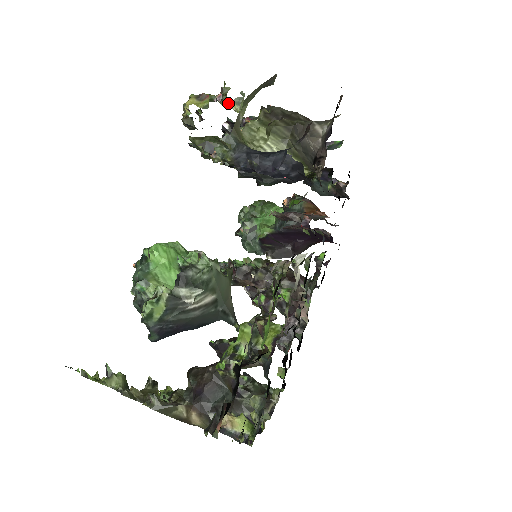
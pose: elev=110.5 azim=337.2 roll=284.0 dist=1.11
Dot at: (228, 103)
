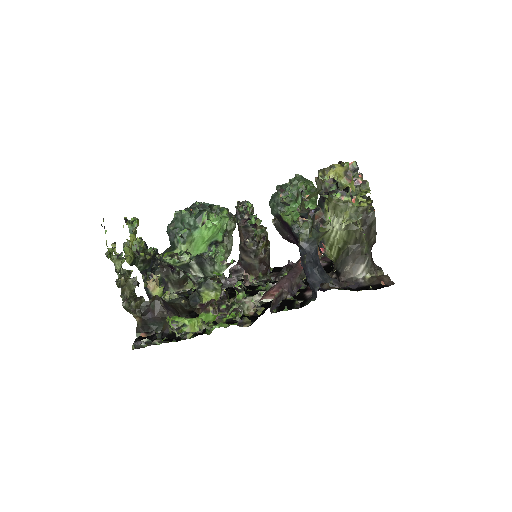
Dot at: (347, 211)
